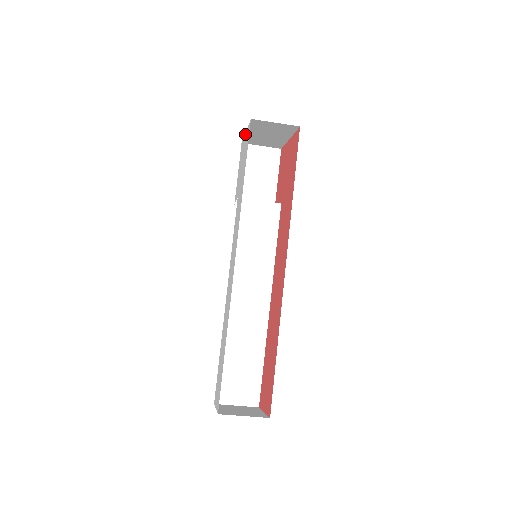
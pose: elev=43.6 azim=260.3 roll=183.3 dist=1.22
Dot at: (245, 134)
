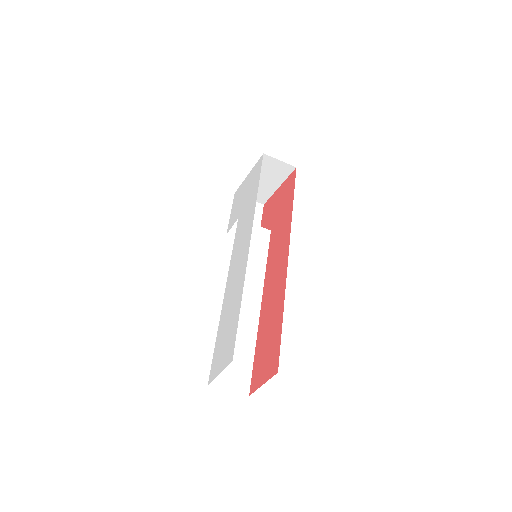
Dot at: (248, 176)
